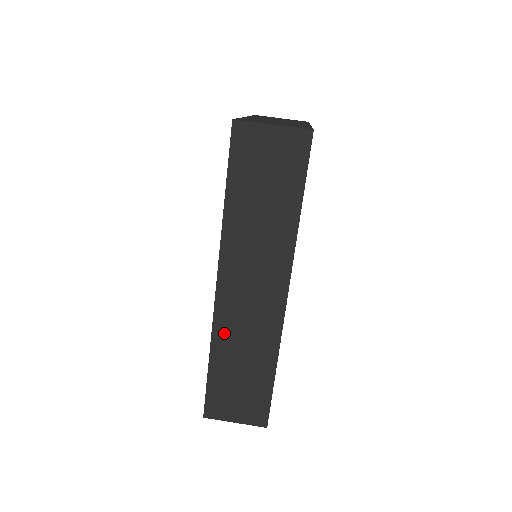
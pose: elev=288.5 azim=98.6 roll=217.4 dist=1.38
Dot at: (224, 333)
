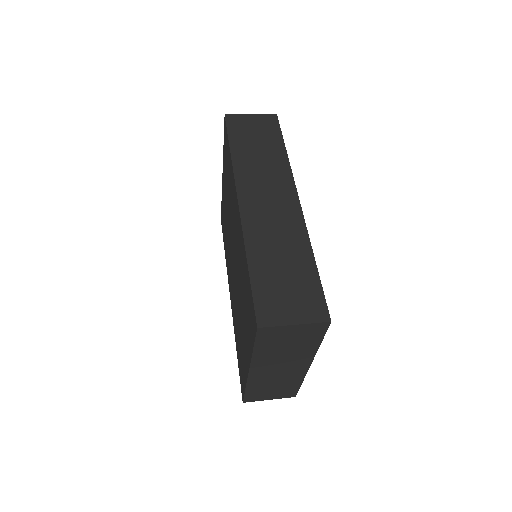
Dot at: (255, 236)
